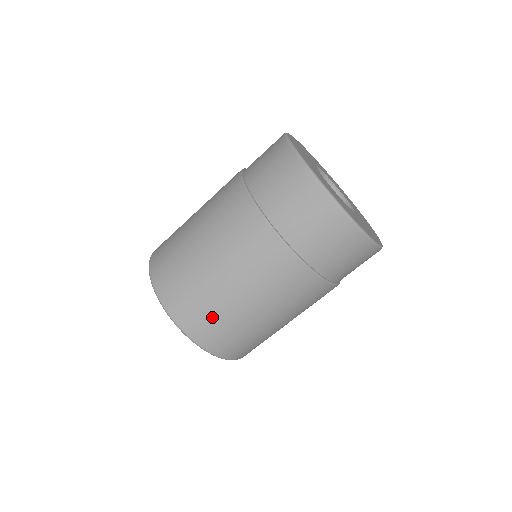
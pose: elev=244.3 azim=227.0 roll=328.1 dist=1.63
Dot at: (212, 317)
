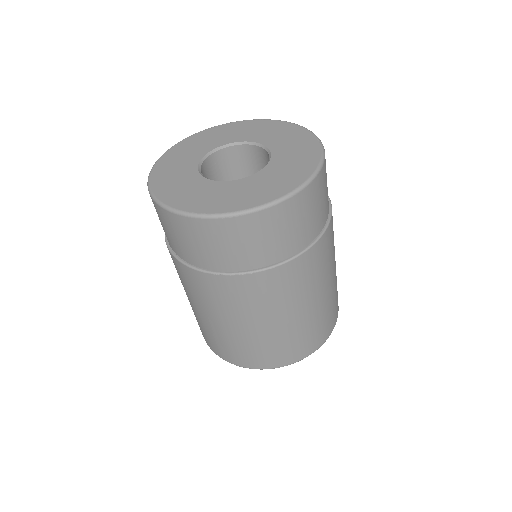
Dot at: (282, 346)
